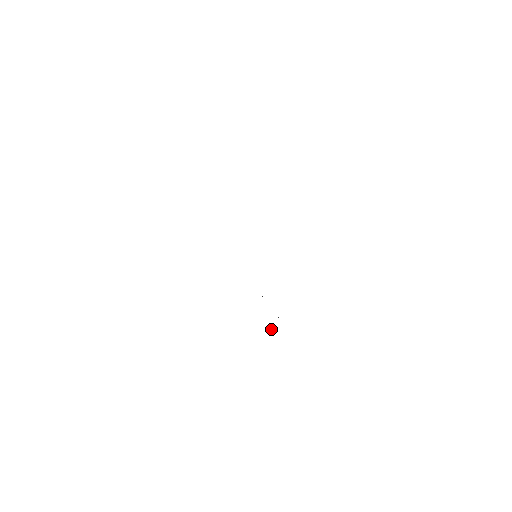
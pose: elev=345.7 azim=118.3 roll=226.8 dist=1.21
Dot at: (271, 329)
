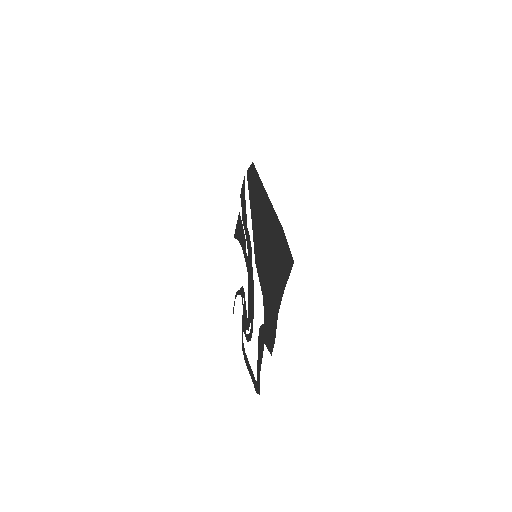
Dot at: (246, 338)
